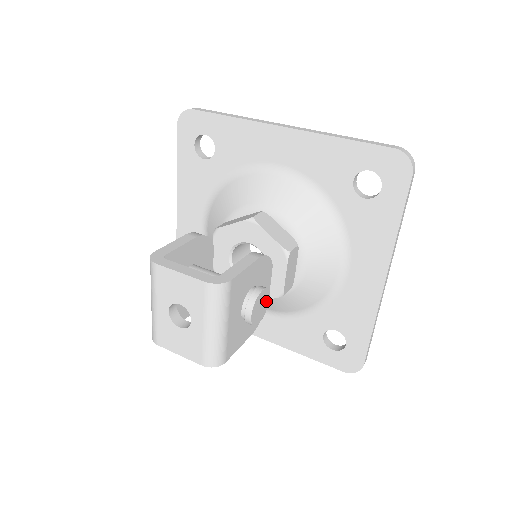
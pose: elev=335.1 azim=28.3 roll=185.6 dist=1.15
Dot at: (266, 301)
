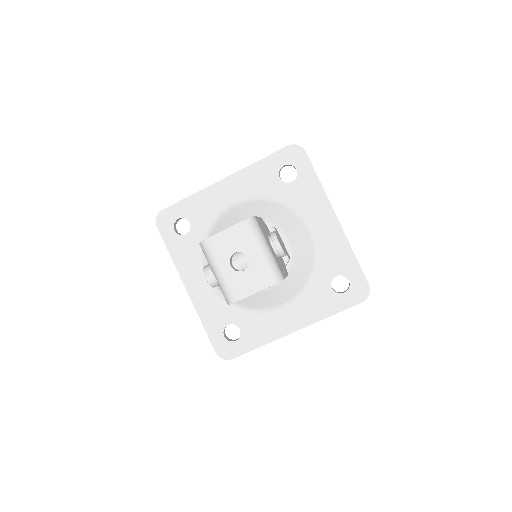
Dot at: (281, 243)
